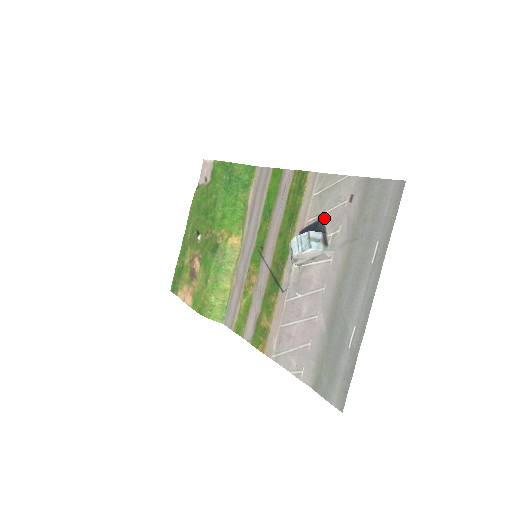
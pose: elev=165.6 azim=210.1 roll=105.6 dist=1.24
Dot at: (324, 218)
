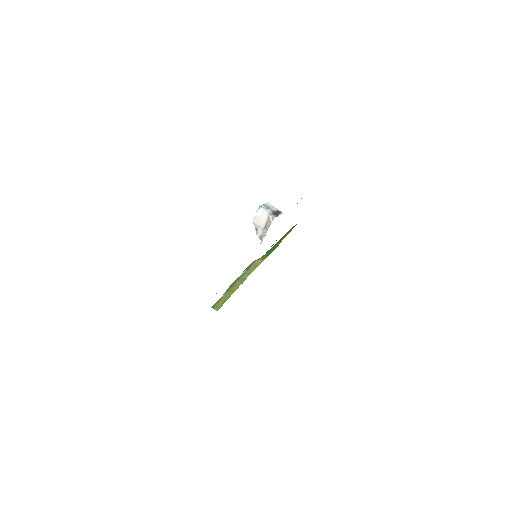
Dot at: occluded
